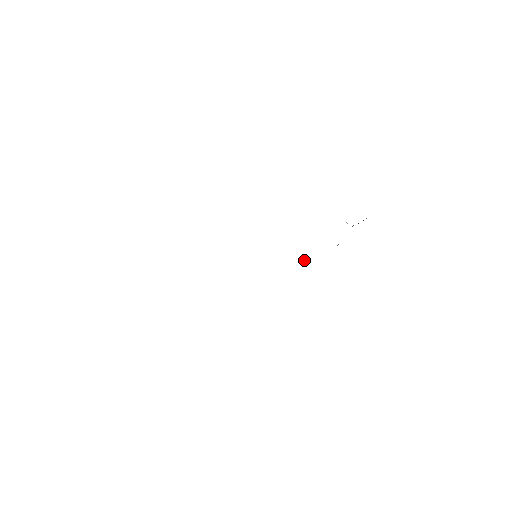
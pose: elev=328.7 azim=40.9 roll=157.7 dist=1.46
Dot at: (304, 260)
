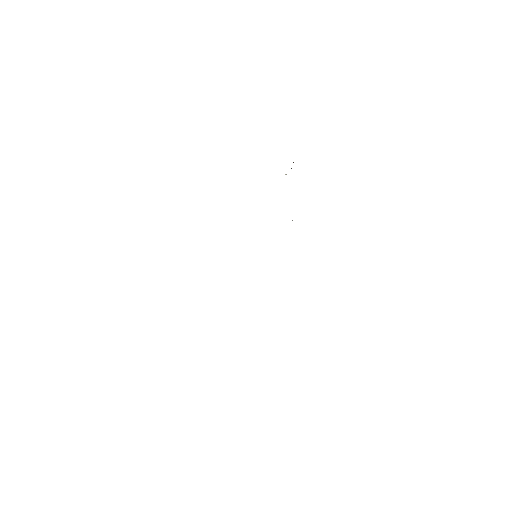
Dot at: occluded
